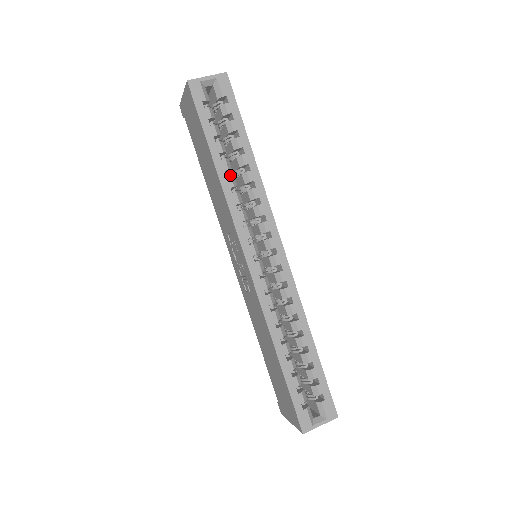
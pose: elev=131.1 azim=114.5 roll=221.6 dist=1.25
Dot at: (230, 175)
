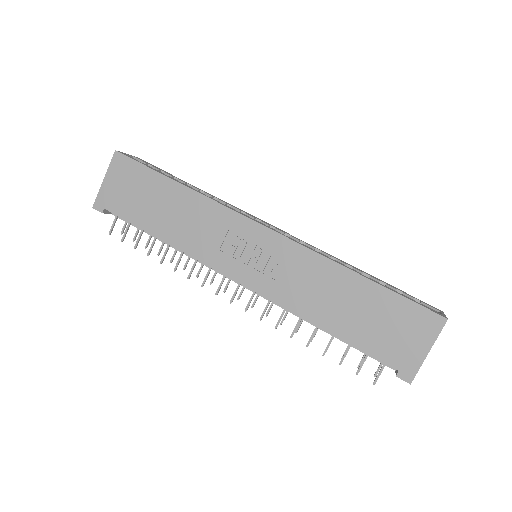
Dot at: occluded
